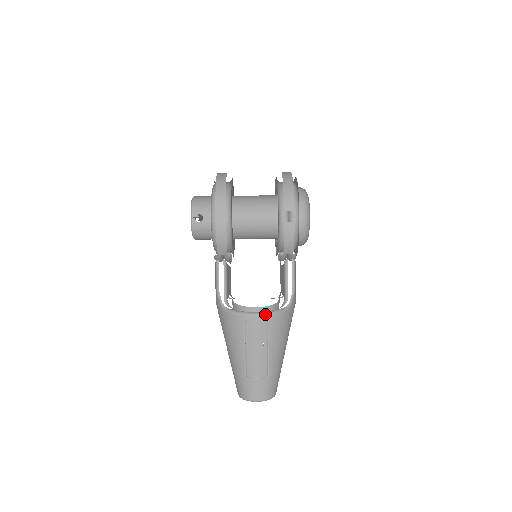
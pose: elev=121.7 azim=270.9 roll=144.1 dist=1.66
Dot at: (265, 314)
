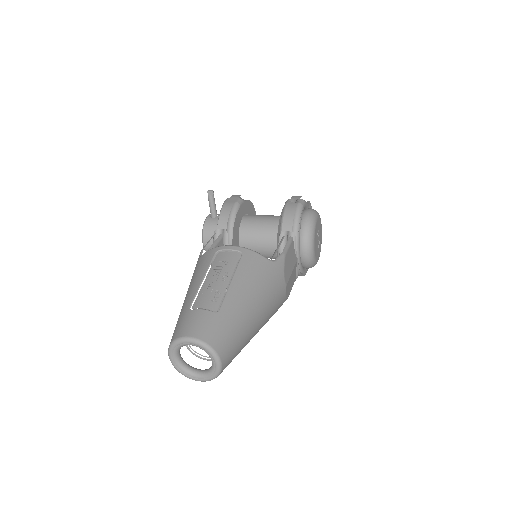
Dot at: (241, 247)
